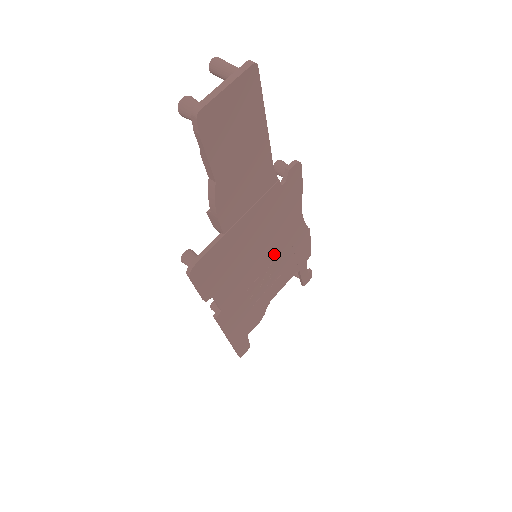
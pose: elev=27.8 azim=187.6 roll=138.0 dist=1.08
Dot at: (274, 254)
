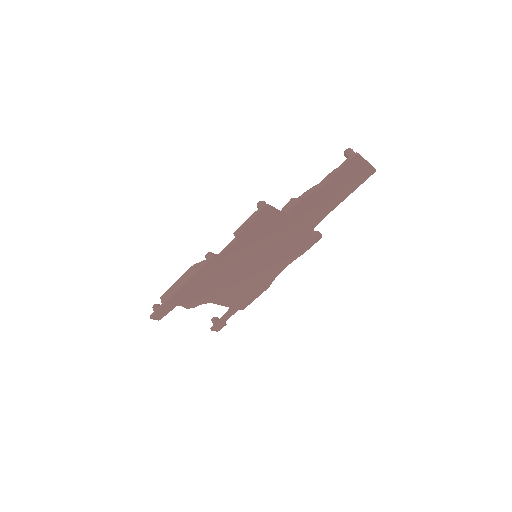
Dot at: (256, 270)
